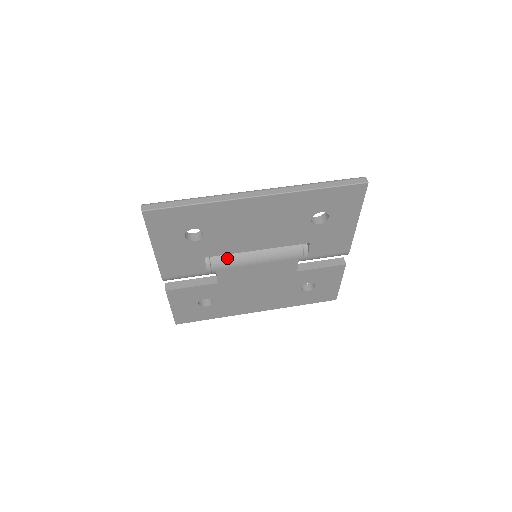
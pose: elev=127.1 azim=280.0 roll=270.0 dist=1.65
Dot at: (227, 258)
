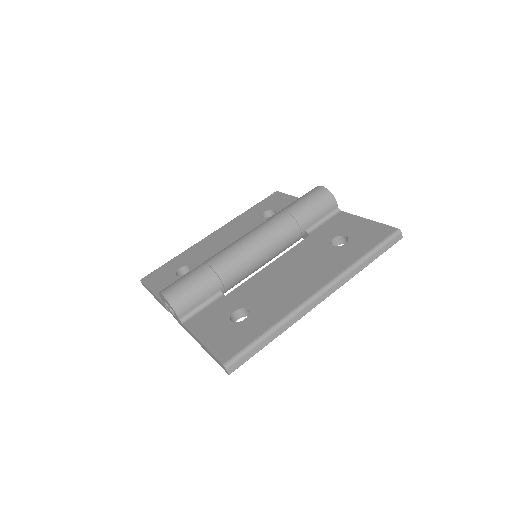
Dot at: occluded
